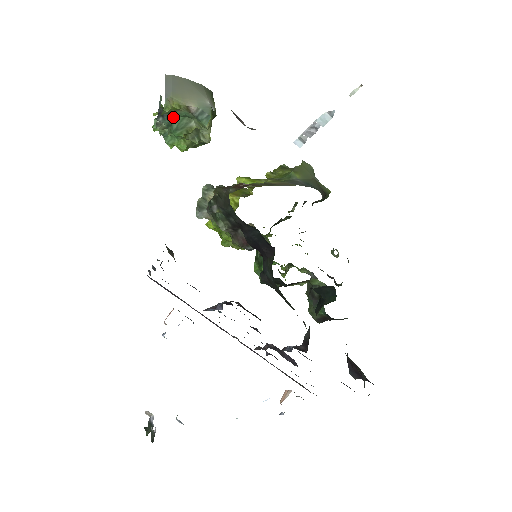
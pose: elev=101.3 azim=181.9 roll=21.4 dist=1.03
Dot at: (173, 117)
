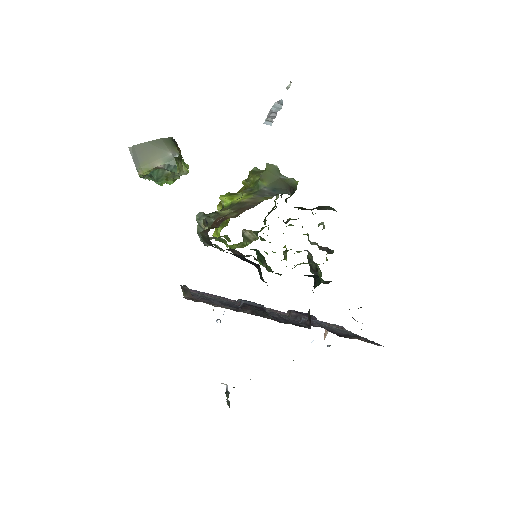
Dot at: (150, 172)
